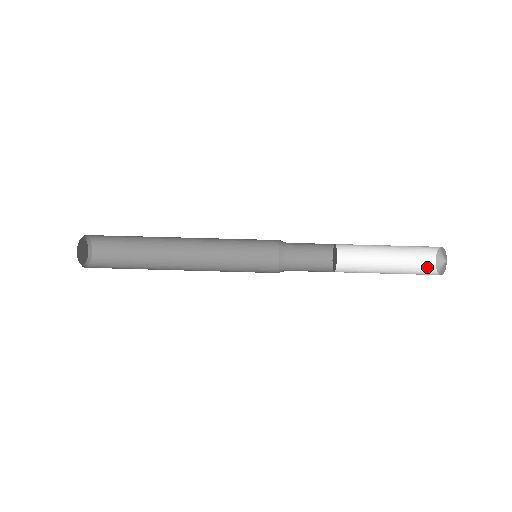
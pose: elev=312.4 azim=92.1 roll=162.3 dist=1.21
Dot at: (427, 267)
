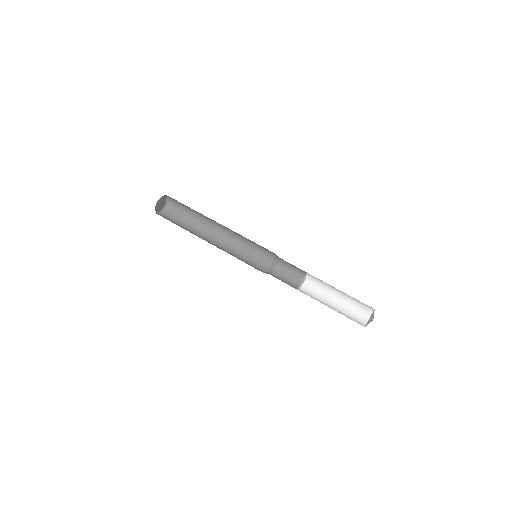
Dot at: (361, 320)
